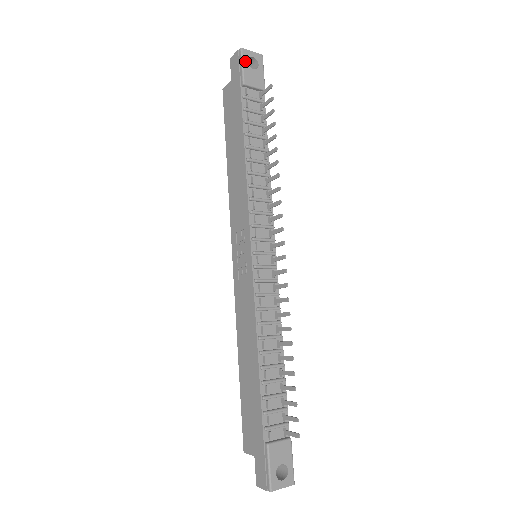
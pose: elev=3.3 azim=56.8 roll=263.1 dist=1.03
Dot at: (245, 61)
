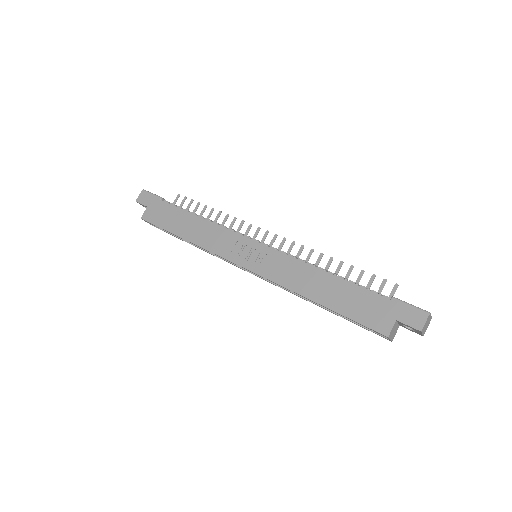
Dot at: (151, 193)
